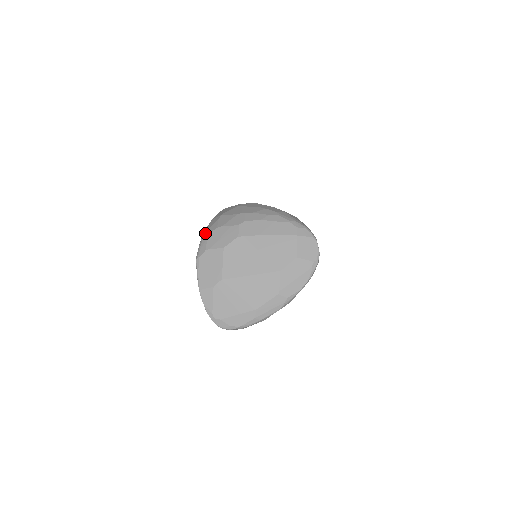
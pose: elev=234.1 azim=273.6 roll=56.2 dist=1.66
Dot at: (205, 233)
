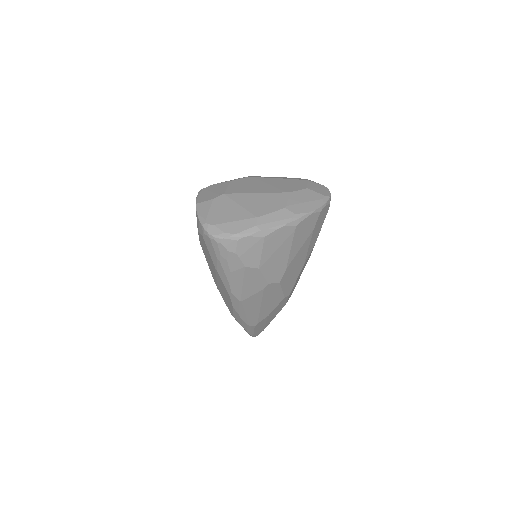
Dot at: occluded
